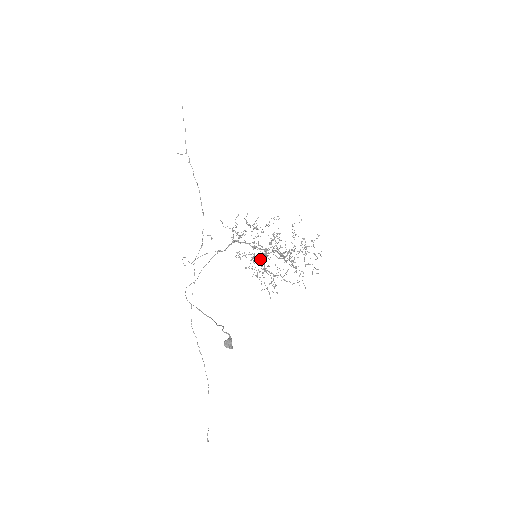
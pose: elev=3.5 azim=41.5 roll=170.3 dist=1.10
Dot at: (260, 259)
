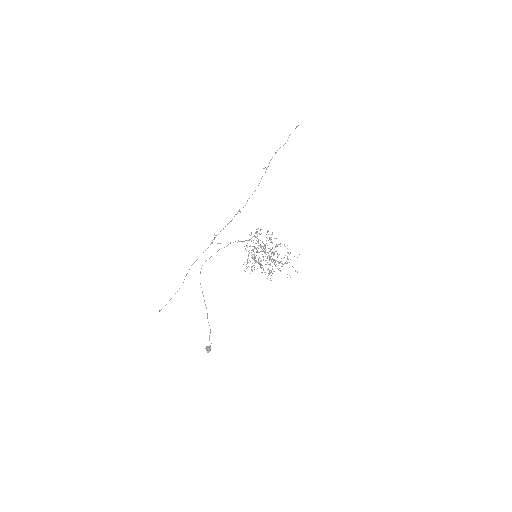
Dot at: occluded
